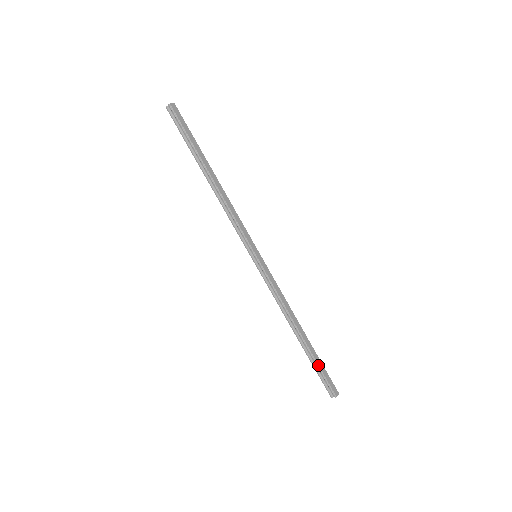
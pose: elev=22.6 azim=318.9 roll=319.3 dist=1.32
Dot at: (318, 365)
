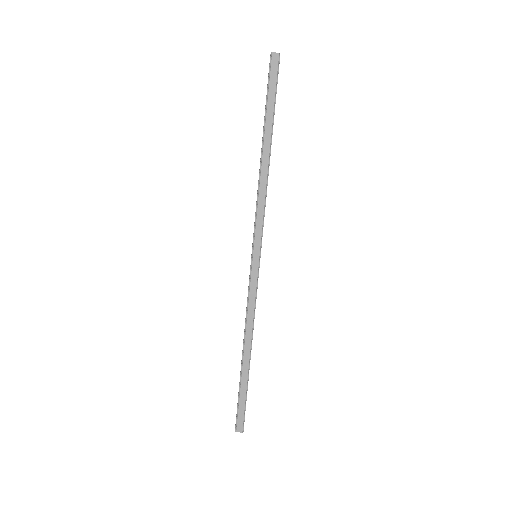
Dot at: (240, 393)
